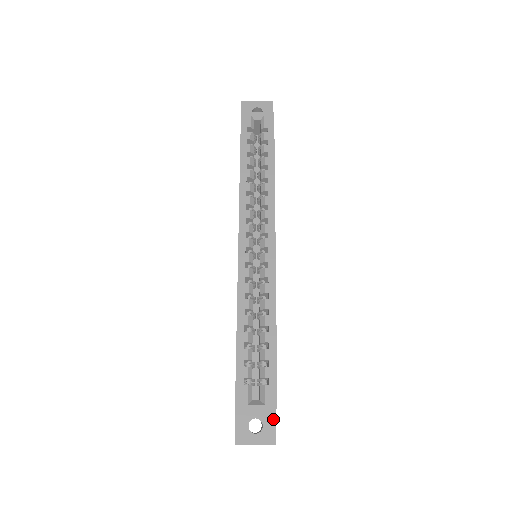
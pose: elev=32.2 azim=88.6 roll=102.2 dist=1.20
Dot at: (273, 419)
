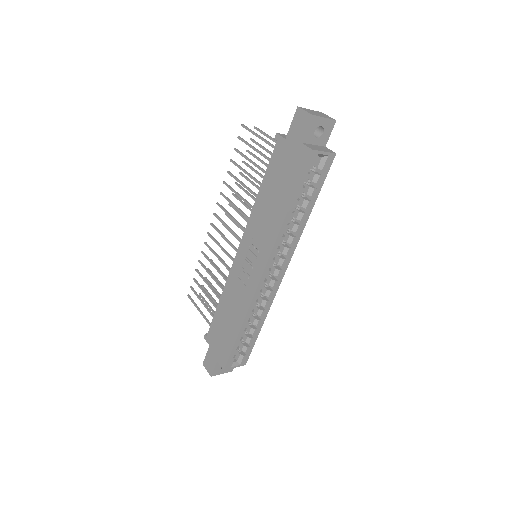
Dot at: occluded
